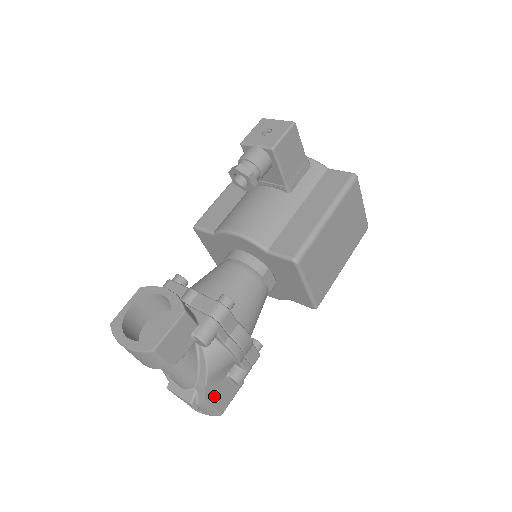
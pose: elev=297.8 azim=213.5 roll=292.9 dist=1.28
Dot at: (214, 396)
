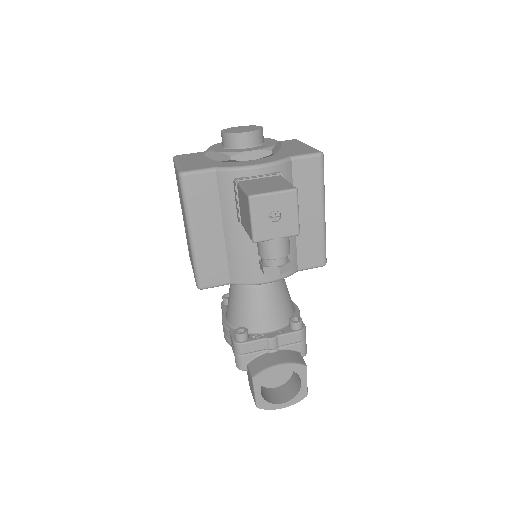
Dot at: occluded
